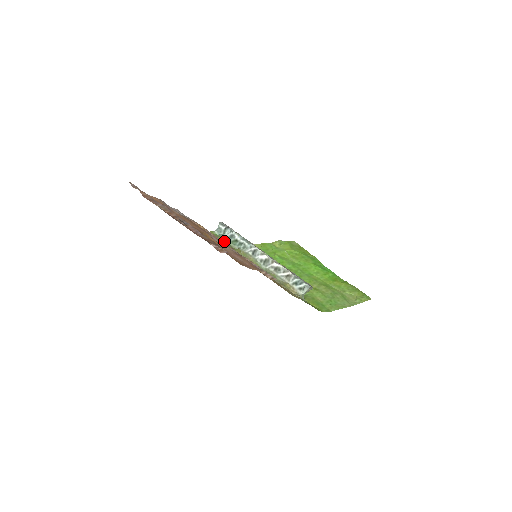
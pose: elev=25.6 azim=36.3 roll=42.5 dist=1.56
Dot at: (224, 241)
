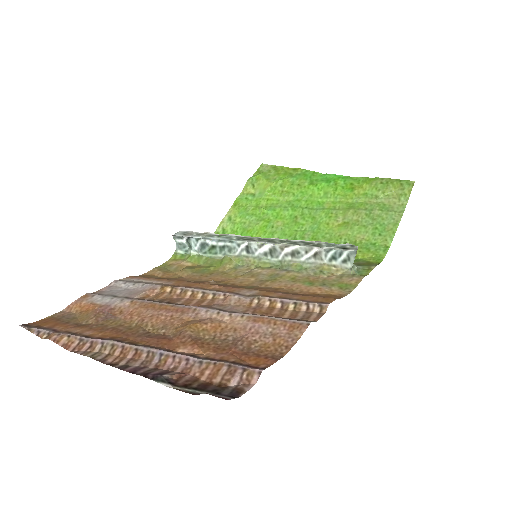
Dot at: (199, 258)
